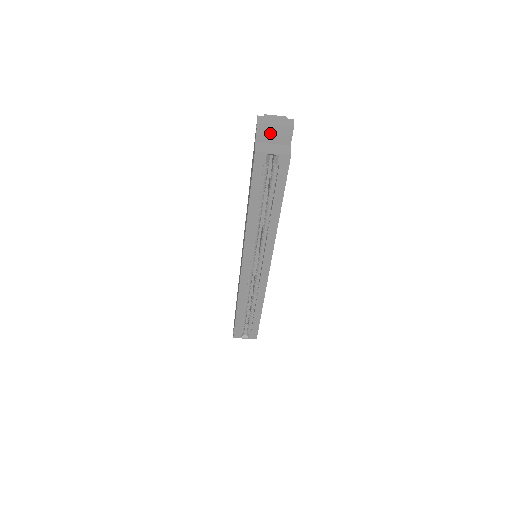
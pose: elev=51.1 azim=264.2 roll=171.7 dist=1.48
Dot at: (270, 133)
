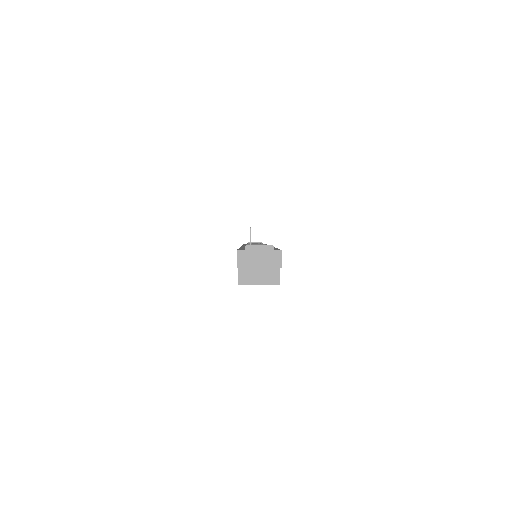
Dot at: occluded
